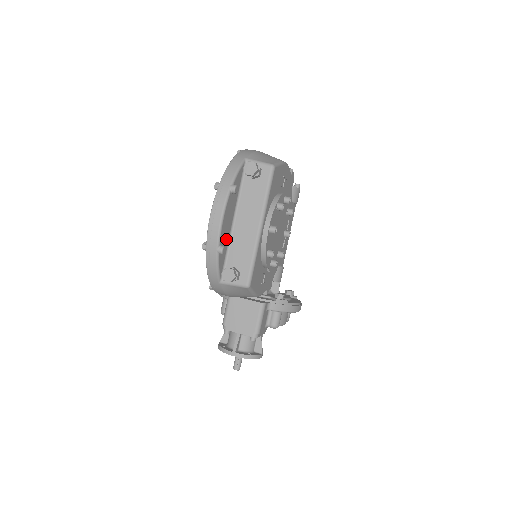
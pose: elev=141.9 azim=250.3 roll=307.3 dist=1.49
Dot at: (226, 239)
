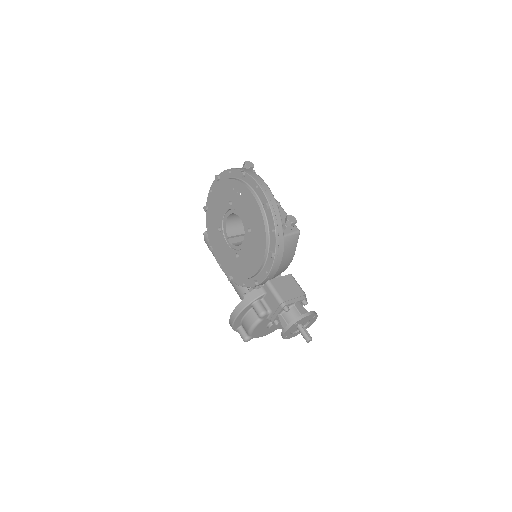
Dot at: occluded
